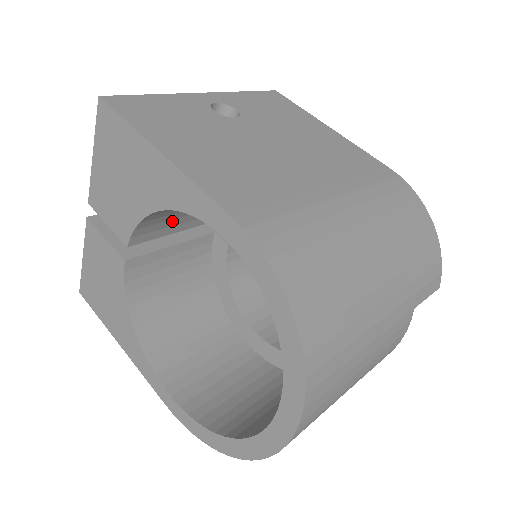
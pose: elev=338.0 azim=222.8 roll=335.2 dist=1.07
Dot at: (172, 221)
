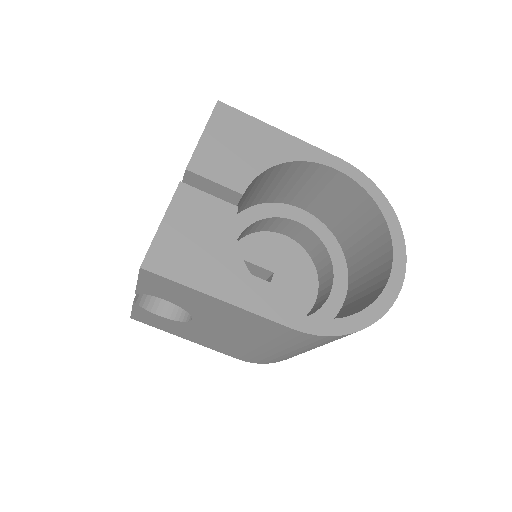
Dot at: occluded
